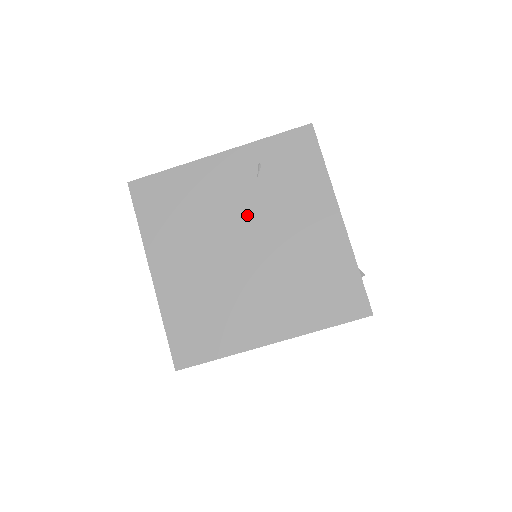
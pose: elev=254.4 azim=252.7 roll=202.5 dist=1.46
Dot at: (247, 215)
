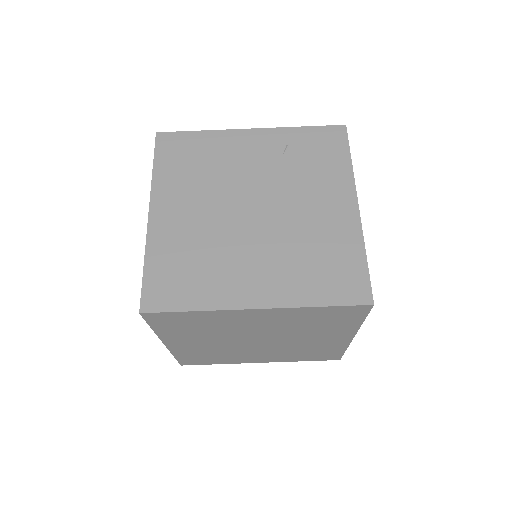
Dot at: (264, 184)
